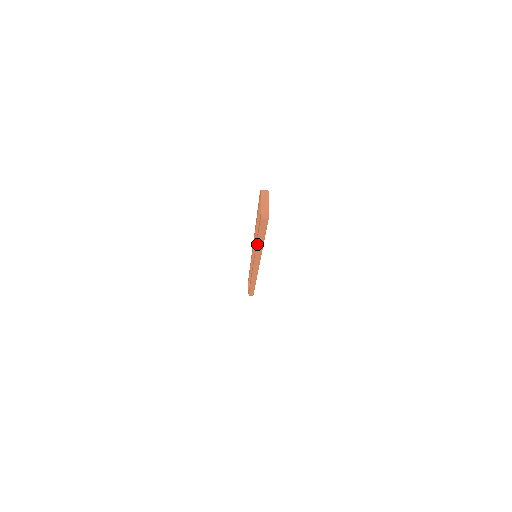
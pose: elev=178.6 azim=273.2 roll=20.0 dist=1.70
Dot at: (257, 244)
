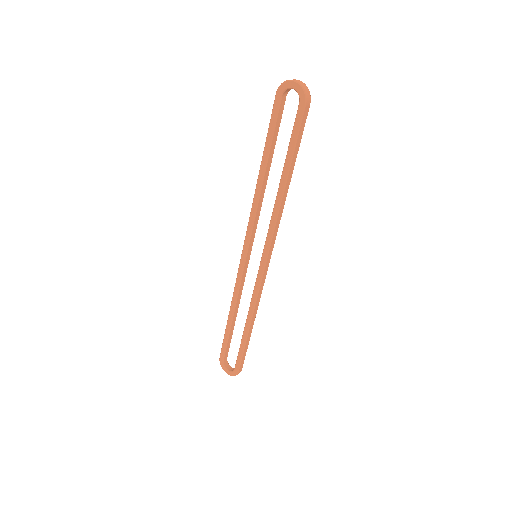
Dot at: (285, 184)
